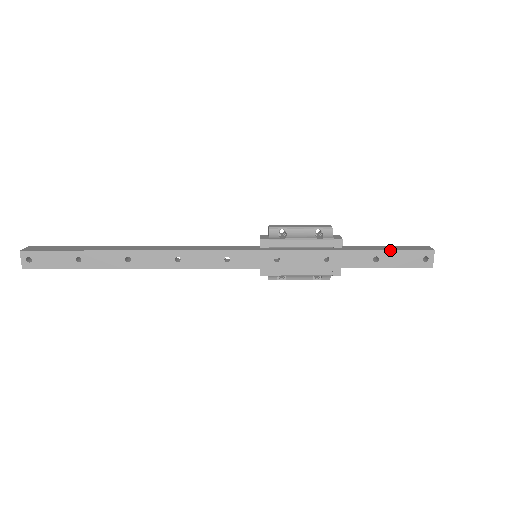
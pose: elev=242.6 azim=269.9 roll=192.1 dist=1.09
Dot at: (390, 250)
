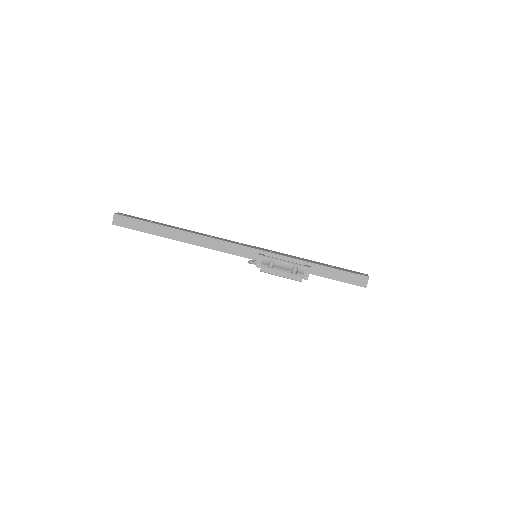
Dot at: (340, 268)
